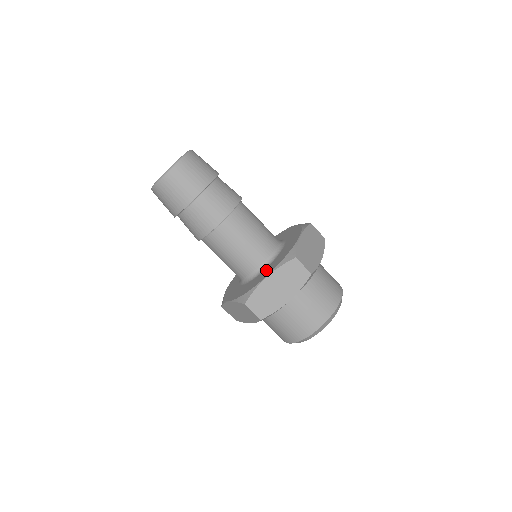
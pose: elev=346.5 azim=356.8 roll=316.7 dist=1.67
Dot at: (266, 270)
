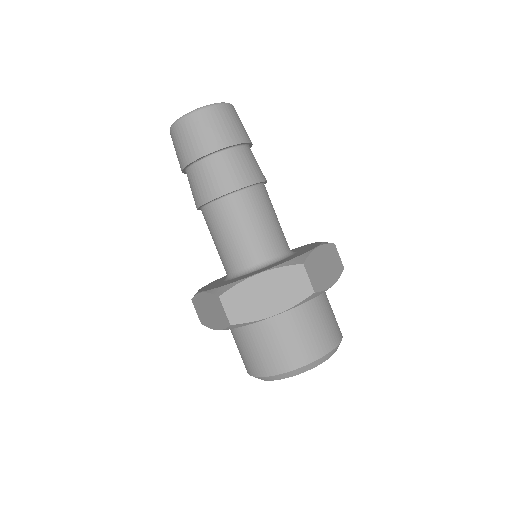
Dot at: (220, 283)
